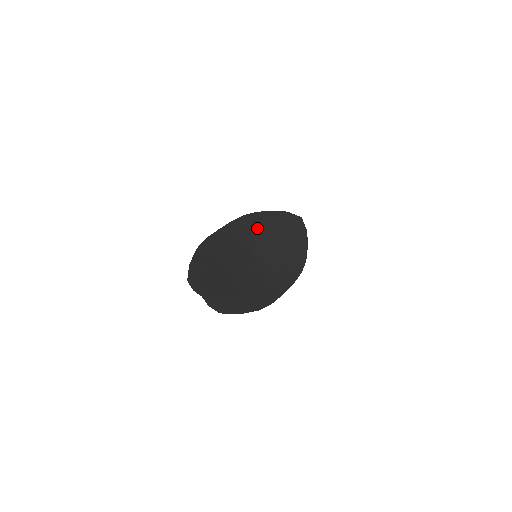
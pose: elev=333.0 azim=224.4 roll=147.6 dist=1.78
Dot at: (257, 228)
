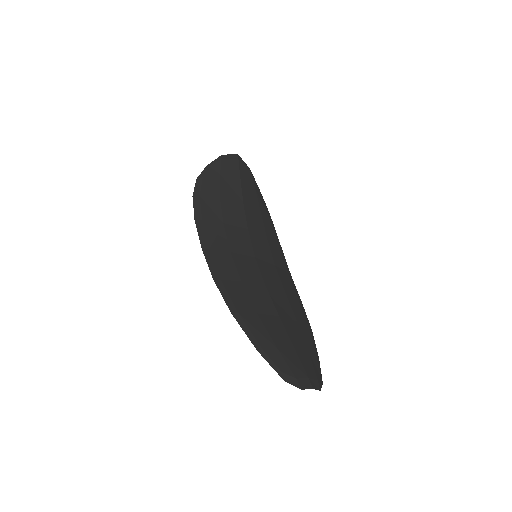
Dot at: (221, 209)
